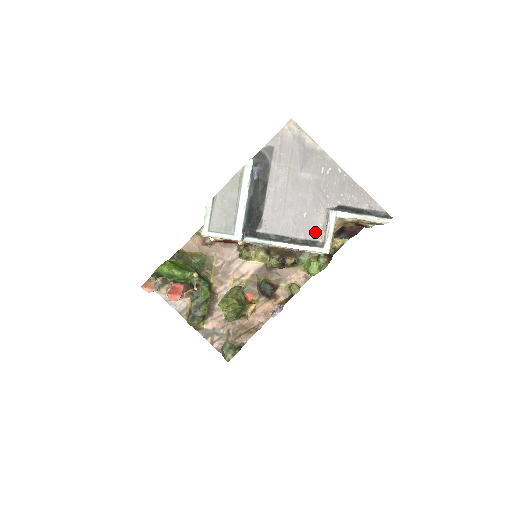
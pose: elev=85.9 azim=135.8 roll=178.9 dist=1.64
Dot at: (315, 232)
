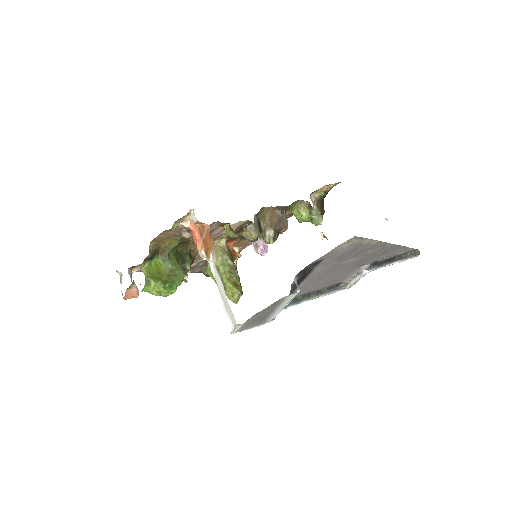
Dot at: (342, 280)
